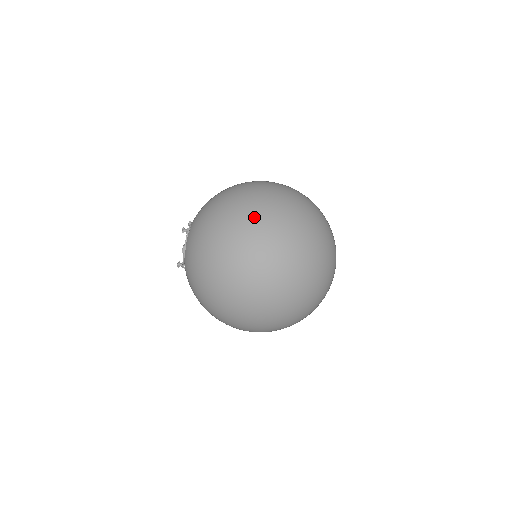
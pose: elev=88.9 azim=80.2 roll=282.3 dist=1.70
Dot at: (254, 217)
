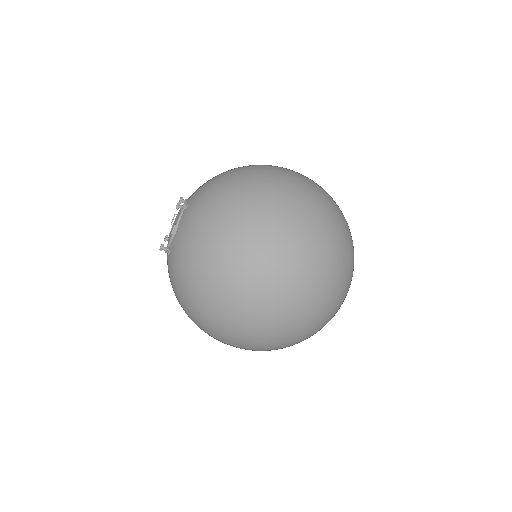
Dot at: (282, 208)
